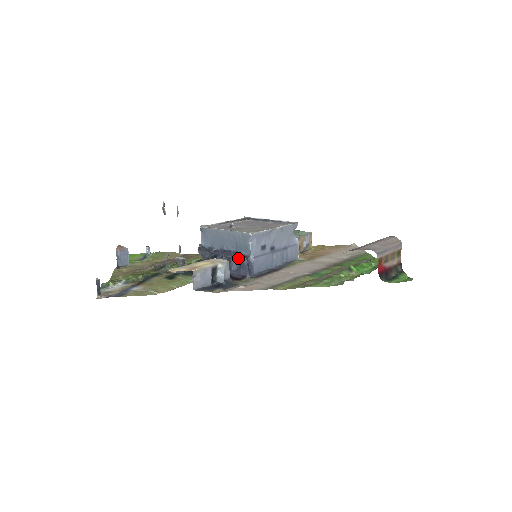
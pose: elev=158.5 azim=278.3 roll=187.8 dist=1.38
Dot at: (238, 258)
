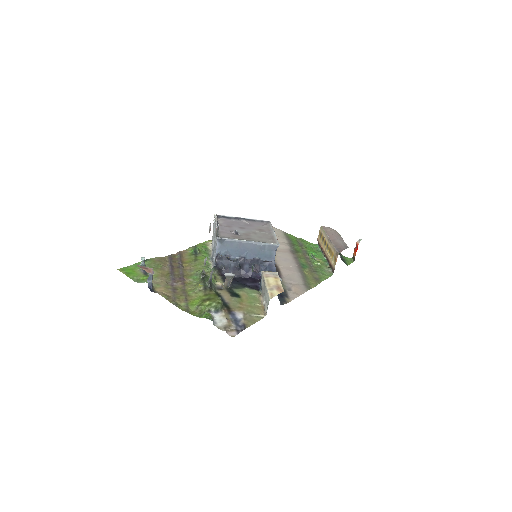
Dot at: (267, 265)
